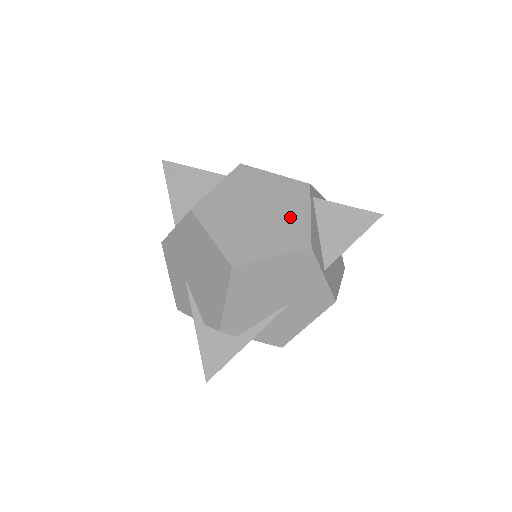
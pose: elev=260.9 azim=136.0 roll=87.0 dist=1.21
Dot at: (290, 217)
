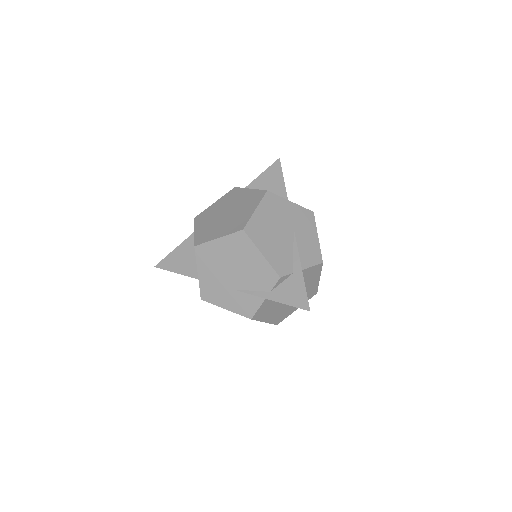
Dot at: (243, 198)
